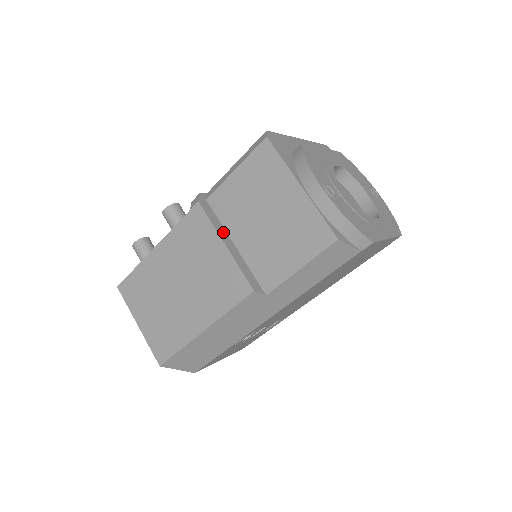
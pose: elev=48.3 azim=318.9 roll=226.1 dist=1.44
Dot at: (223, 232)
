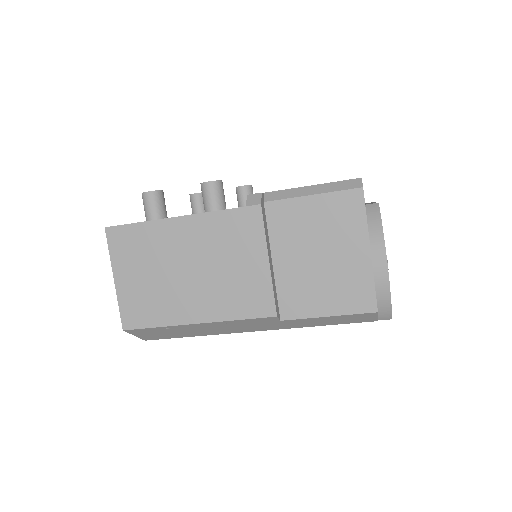
Dot at: (269, 245)
